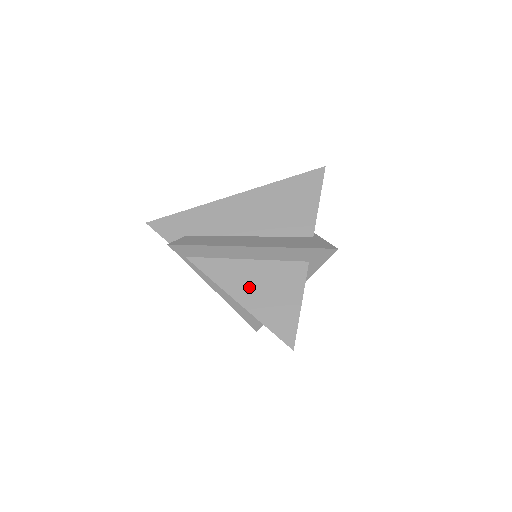
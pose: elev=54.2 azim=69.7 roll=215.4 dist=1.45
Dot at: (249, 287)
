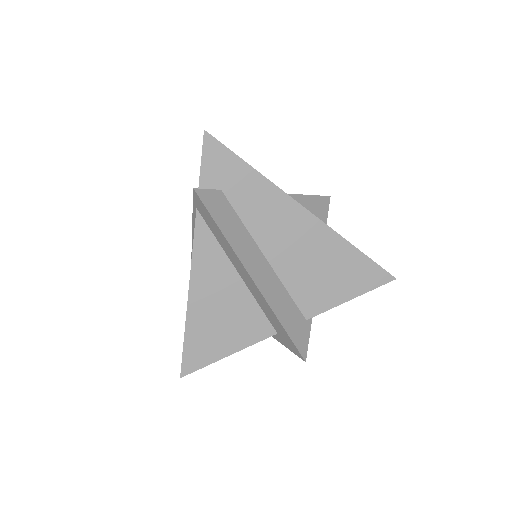
Dot at: (211, 298)
